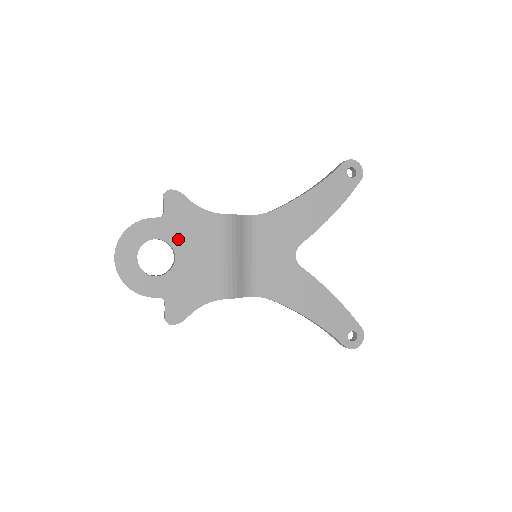
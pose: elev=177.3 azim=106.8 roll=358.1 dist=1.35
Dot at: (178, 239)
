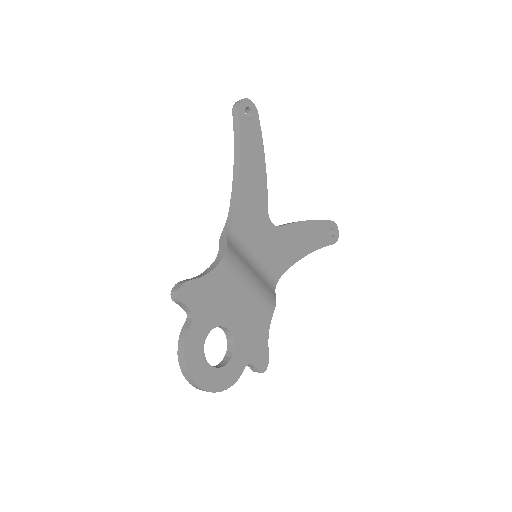
Dot at: (218, 316)
